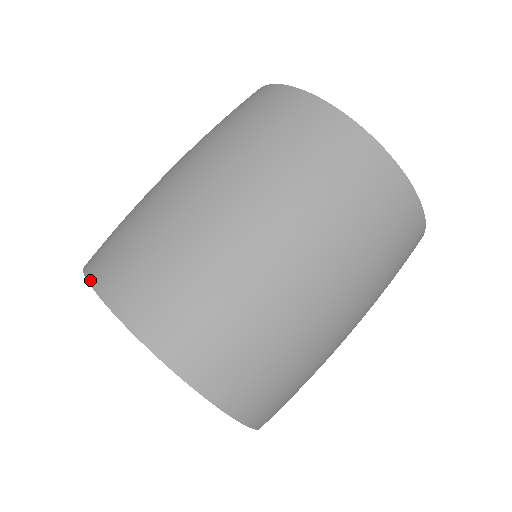
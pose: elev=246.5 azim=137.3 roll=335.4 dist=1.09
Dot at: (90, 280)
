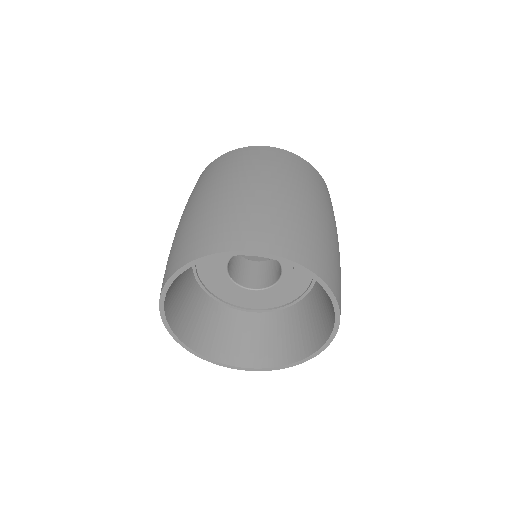
Dot at: (177, 269)
